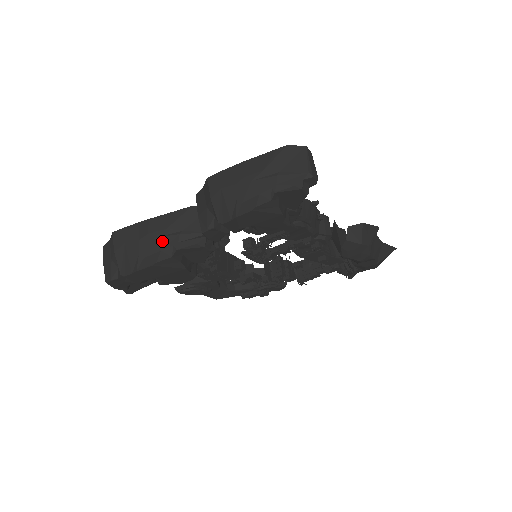
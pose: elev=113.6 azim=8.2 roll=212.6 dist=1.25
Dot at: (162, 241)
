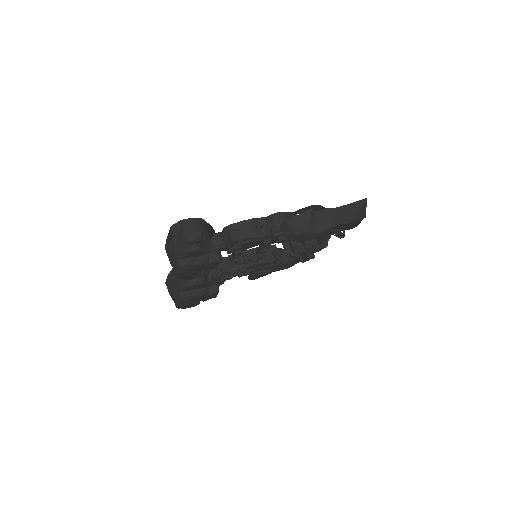
Dot at: (175, 288)
